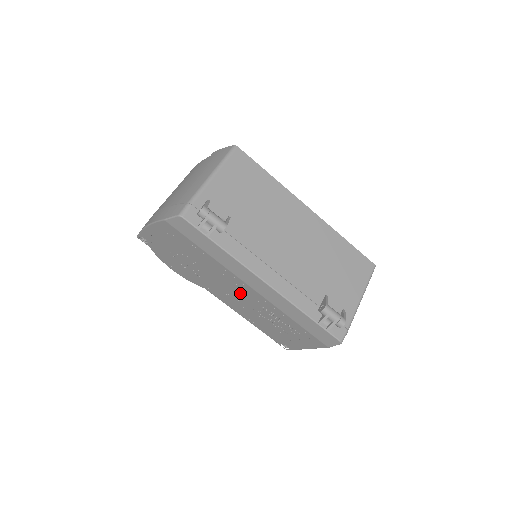
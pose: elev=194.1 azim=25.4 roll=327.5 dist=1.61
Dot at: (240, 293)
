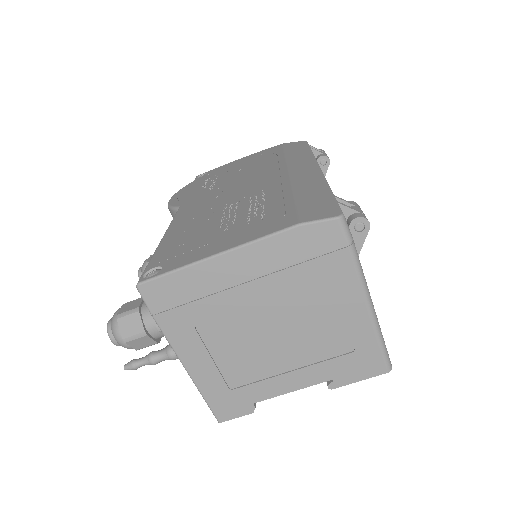
Dot at: (247, 188)
